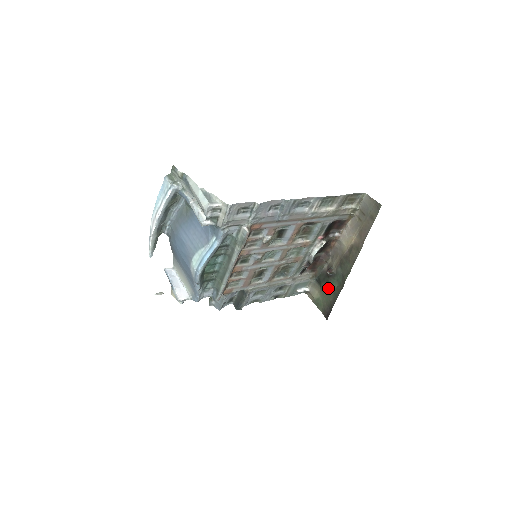
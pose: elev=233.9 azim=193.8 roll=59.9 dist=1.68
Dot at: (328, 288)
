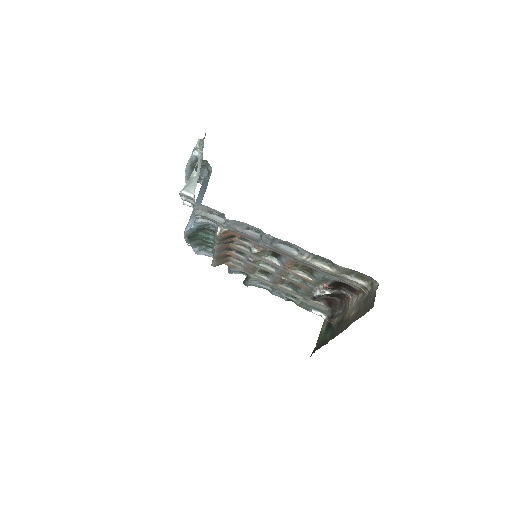
Dot at: (326, 332)
